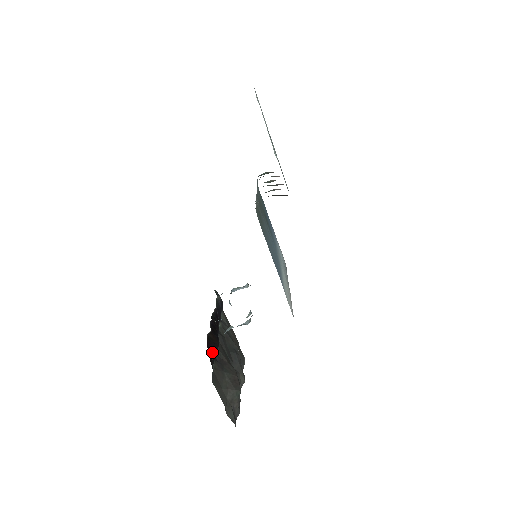
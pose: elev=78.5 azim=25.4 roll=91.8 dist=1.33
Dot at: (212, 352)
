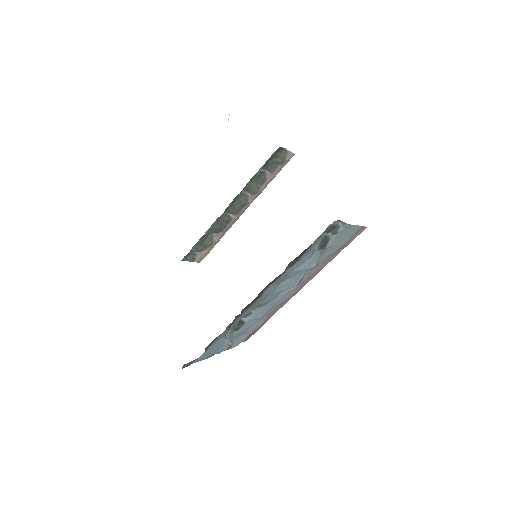
Dot at: occluded
